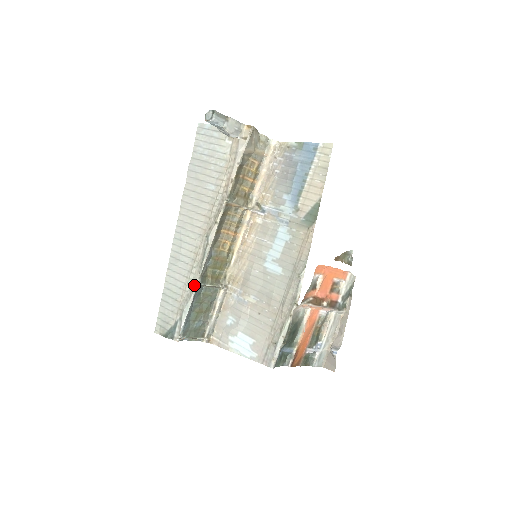
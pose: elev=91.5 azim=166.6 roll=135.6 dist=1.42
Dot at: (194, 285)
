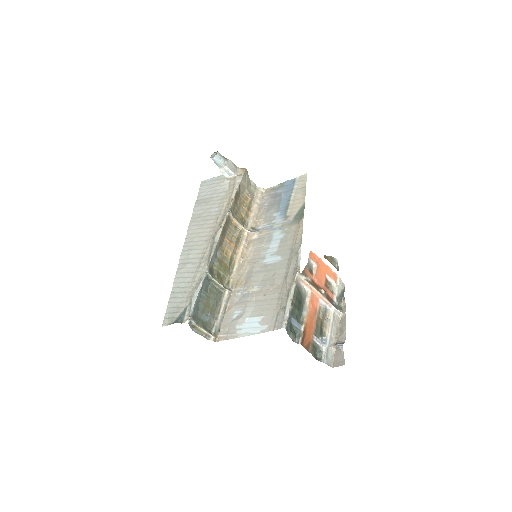
Dot at: (203, 274)
